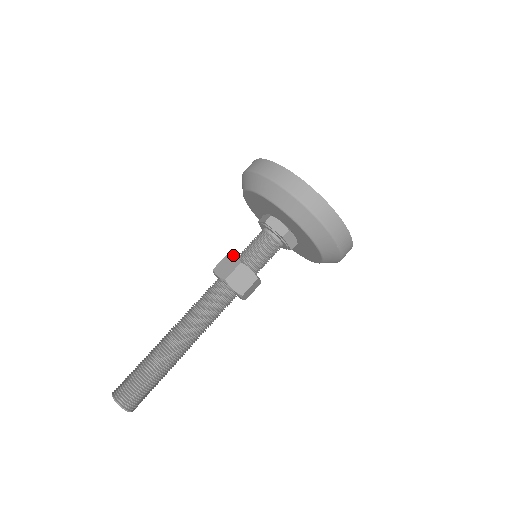
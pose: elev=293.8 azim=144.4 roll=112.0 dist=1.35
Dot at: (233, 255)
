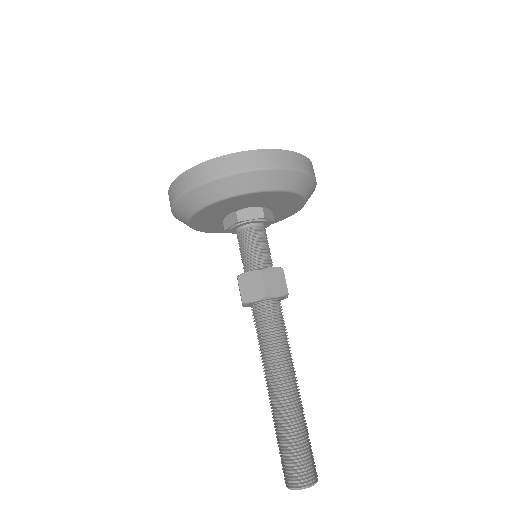
Dot at: (245, 273)
